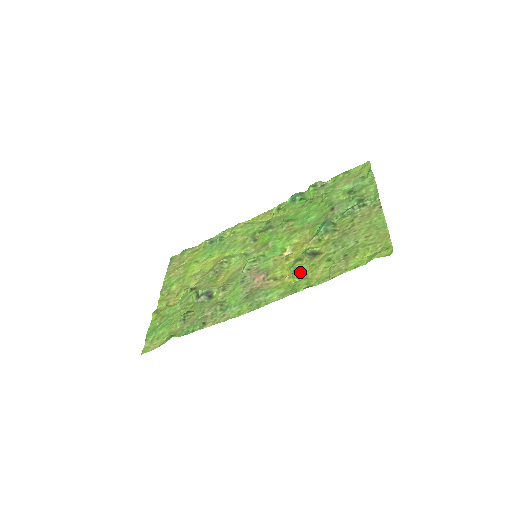
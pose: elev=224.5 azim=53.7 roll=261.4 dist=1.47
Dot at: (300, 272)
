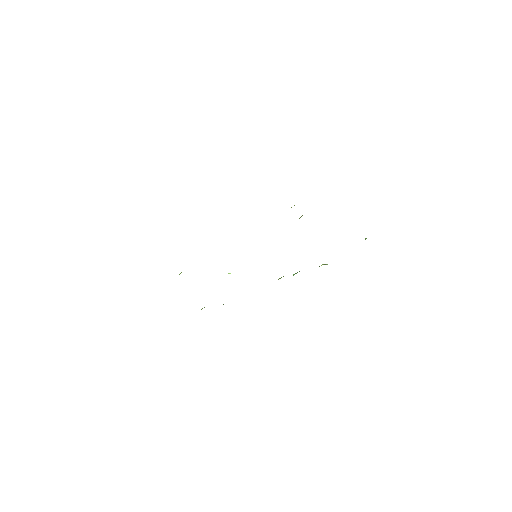
Dot at: occluded
